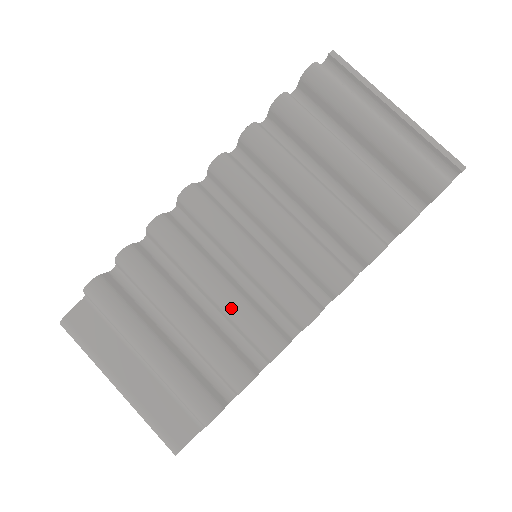
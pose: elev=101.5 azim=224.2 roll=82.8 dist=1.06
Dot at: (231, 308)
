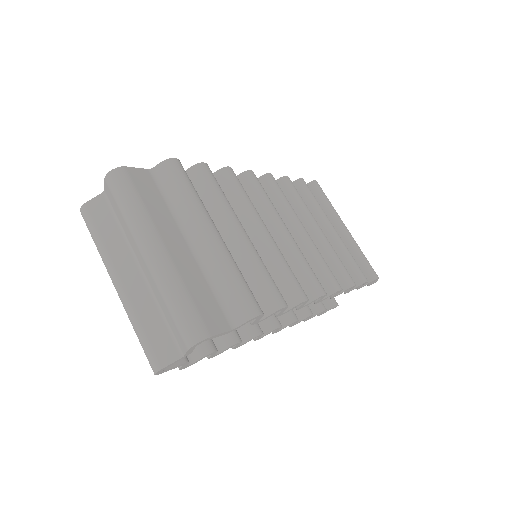
Dot at: (276, 251)
